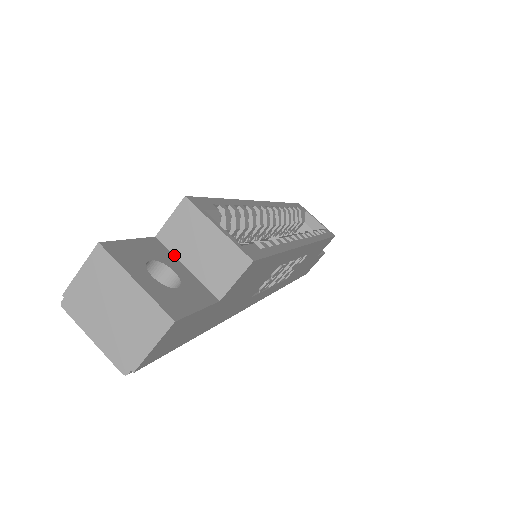
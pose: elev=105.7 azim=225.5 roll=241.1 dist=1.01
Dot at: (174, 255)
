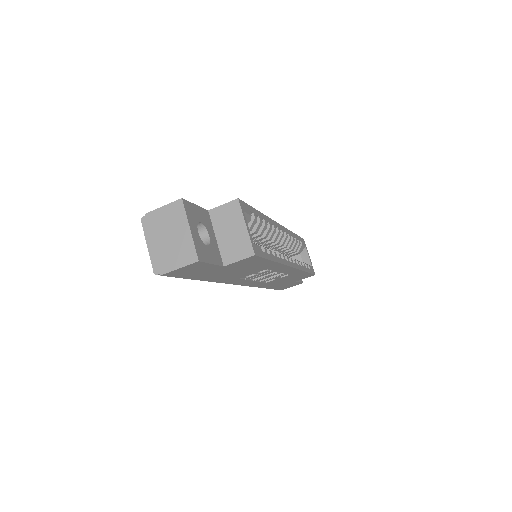
Dot at: (213, 227)
